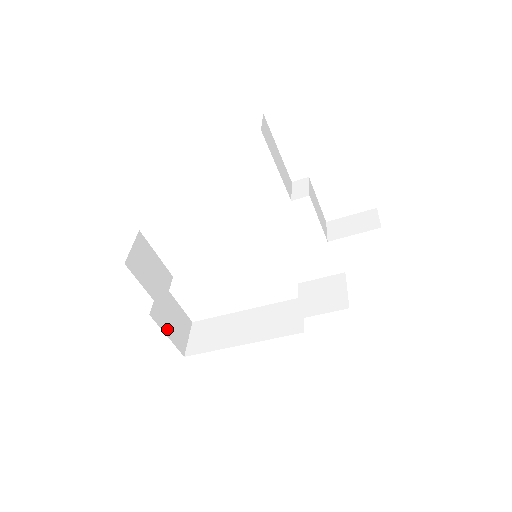
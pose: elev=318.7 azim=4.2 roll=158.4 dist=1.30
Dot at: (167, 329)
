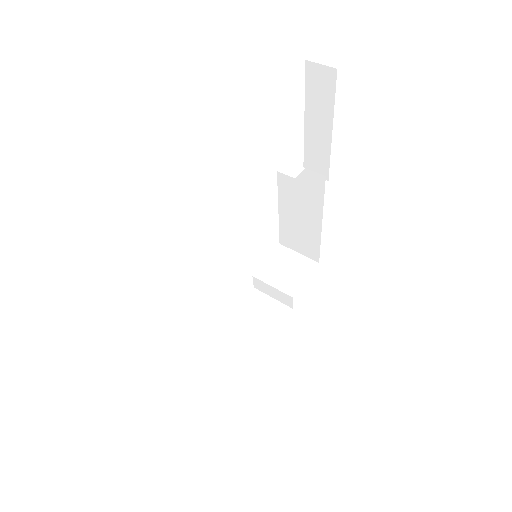
Dot at: occluded
